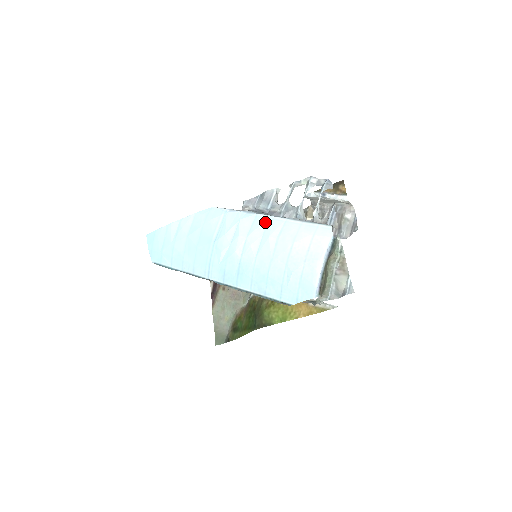
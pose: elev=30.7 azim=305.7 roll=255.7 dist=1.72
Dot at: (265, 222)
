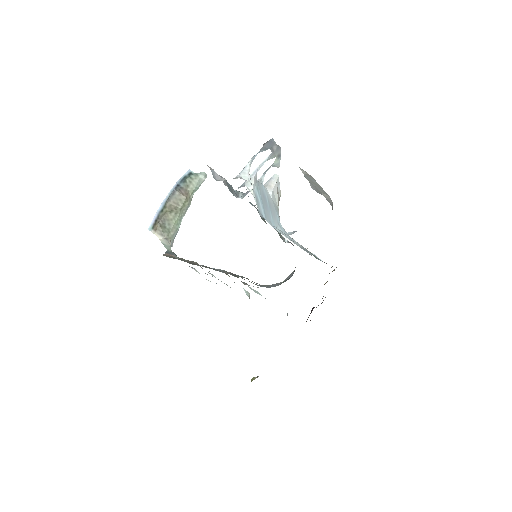
Dot at: occluded
